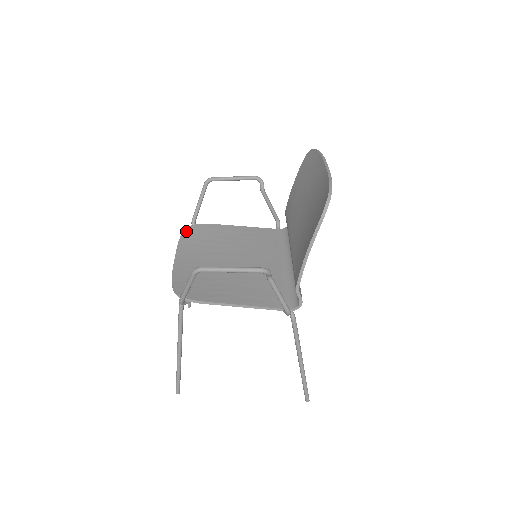
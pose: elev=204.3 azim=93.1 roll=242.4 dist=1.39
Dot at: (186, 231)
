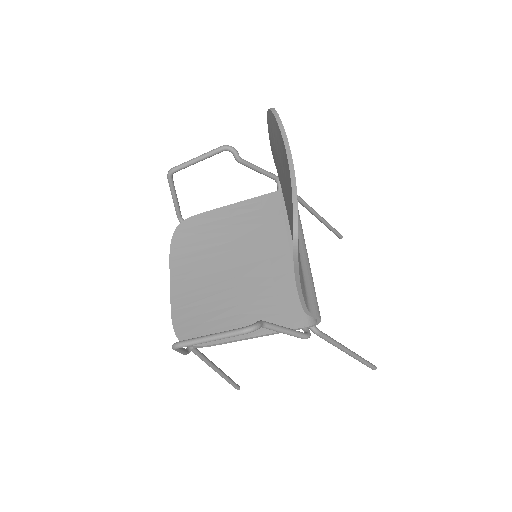
Dot at: (174, 236)
